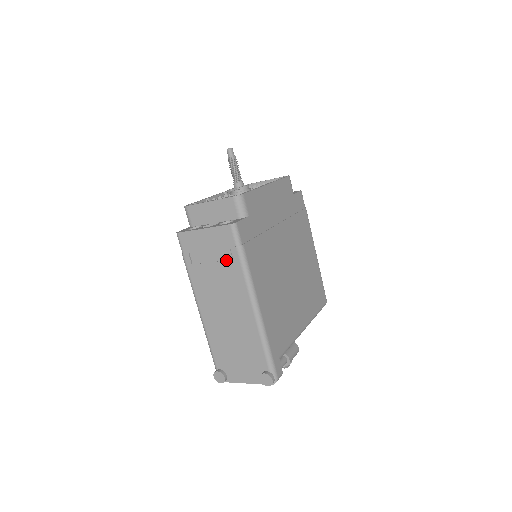
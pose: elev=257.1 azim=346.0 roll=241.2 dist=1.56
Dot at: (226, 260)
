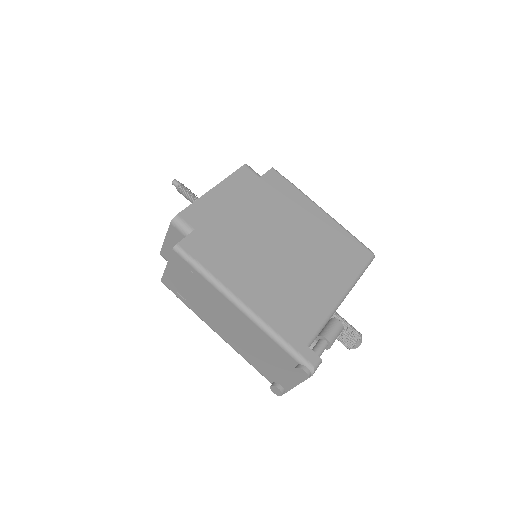
Dot at: (195, 281)
